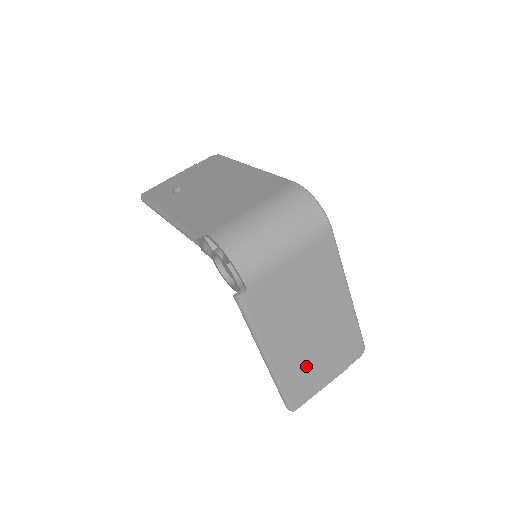
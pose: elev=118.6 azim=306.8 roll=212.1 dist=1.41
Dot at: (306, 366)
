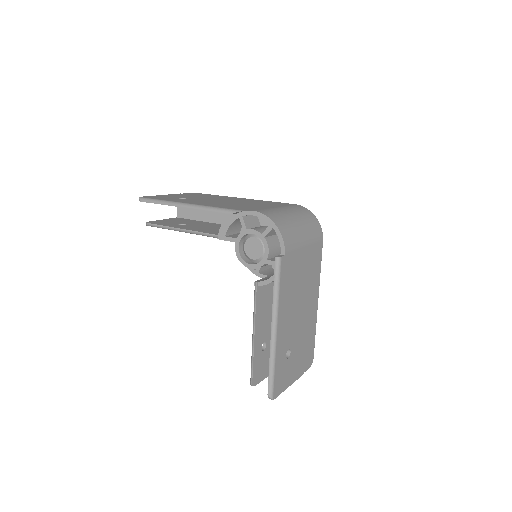
Dot at: (287, 356)
